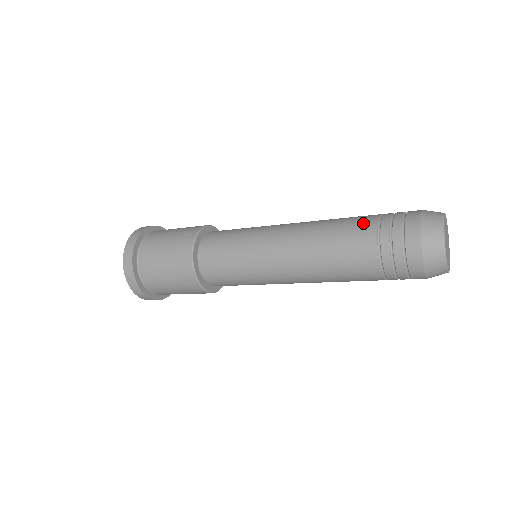
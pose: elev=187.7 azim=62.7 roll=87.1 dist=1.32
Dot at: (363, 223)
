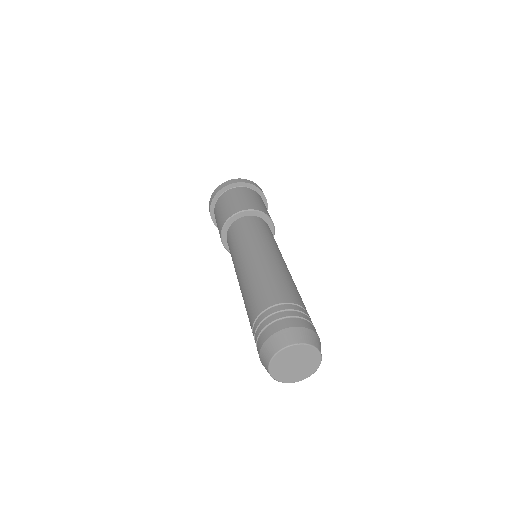
Dot at: (262, 301)
